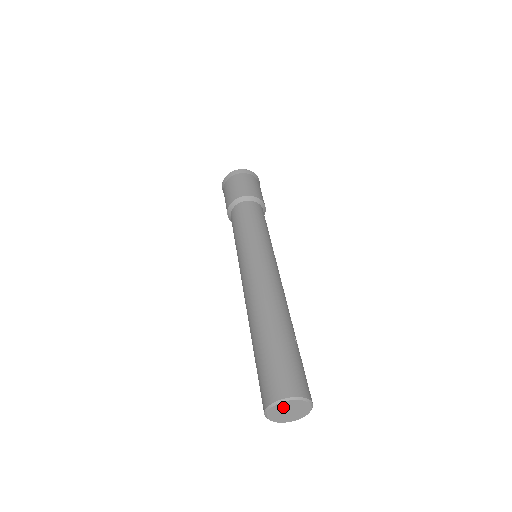
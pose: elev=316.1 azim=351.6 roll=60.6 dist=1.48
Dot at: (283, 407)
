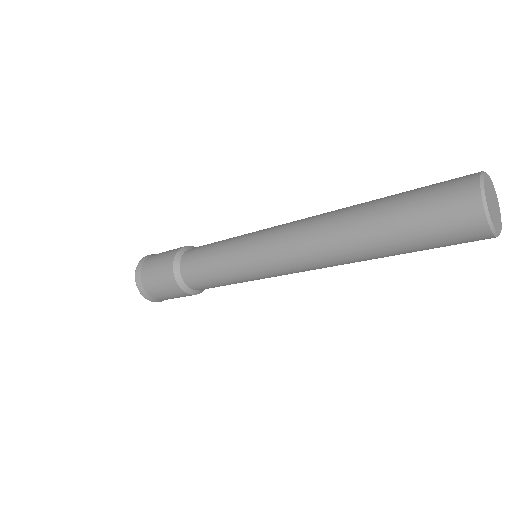
Dot at: (488, 195)
